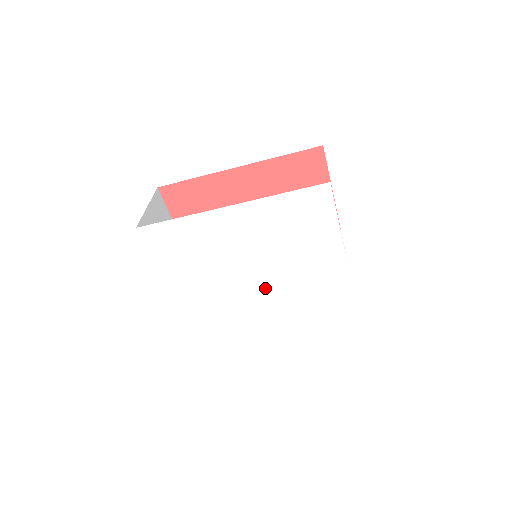
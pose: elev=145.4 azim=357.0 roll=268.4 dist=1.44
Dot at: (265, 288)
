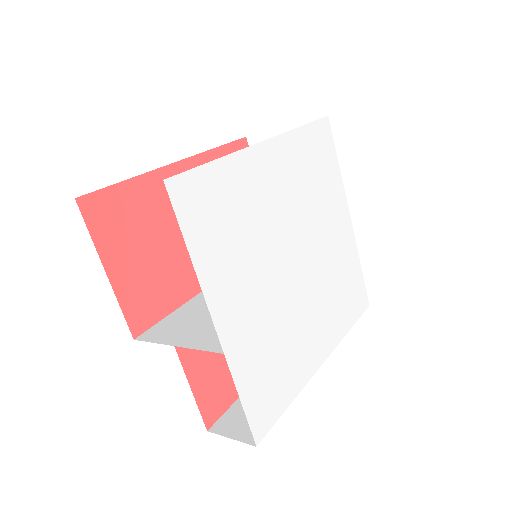
Dot at: (305, 273)
